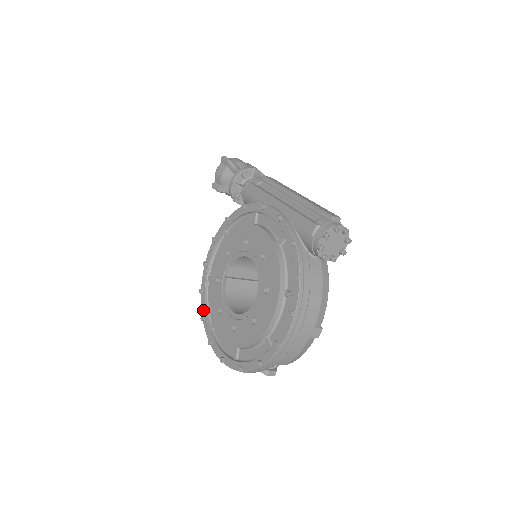
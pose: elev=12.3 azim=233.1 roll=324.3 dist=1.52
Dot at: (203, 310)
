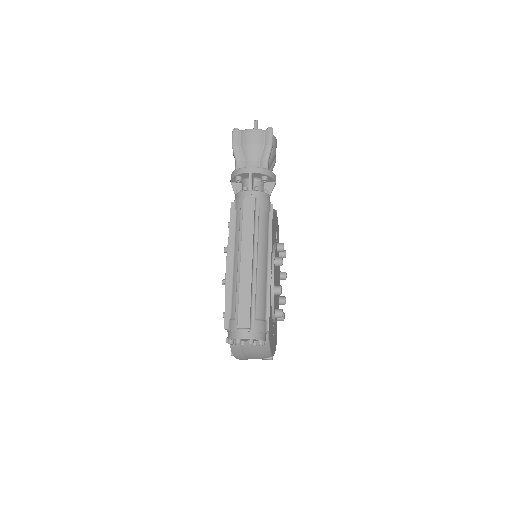
Dot at: occluded
